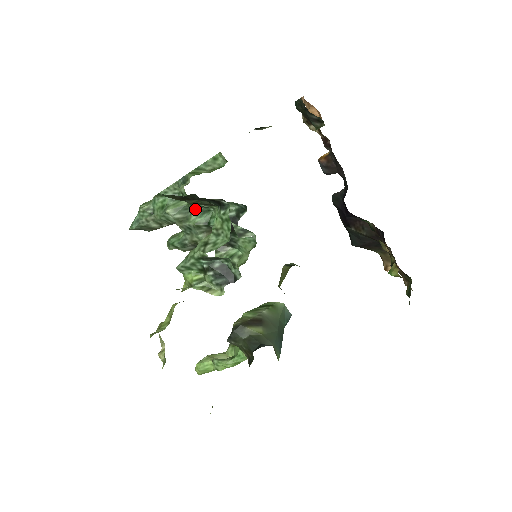
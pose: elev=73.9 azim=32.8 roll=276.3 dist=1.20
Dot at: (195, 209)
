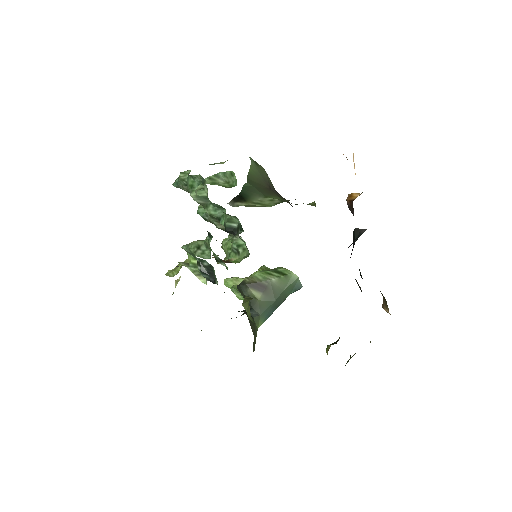
Dot at: (212, 203)
